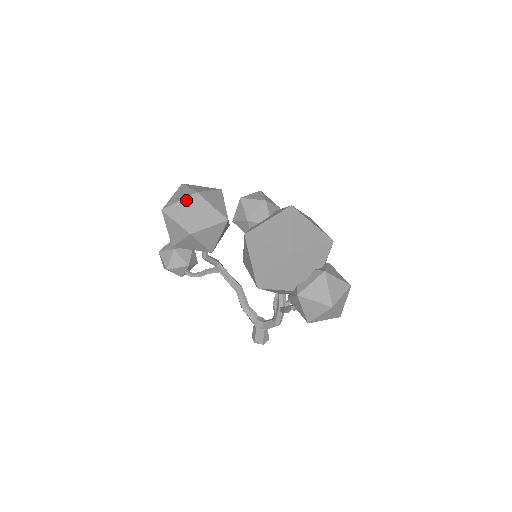
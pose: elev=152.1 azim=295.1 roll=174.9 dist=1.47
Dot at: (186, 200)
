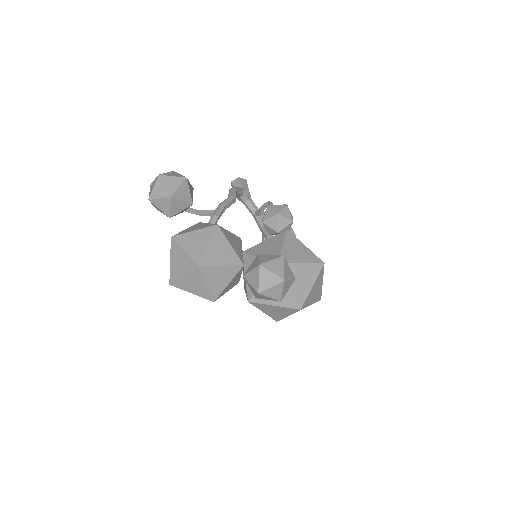
Dot at: occluded
